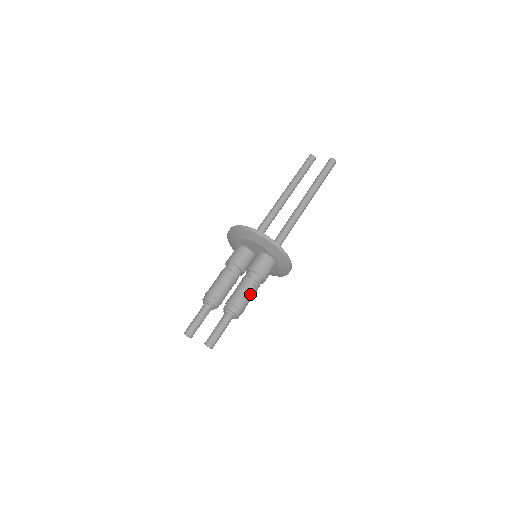
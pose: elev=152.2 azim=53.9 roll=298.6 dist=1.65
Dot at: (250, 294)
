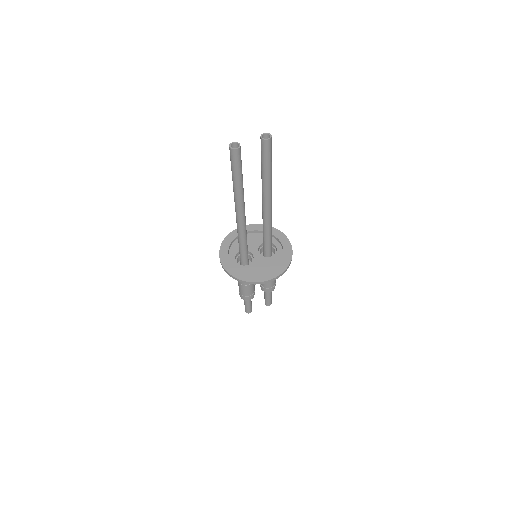
Dot at: occluded
